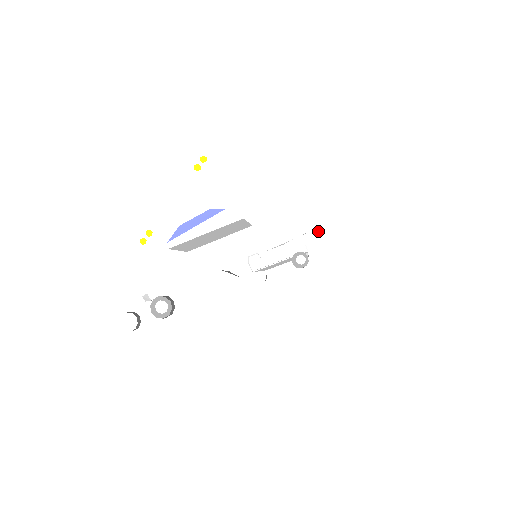
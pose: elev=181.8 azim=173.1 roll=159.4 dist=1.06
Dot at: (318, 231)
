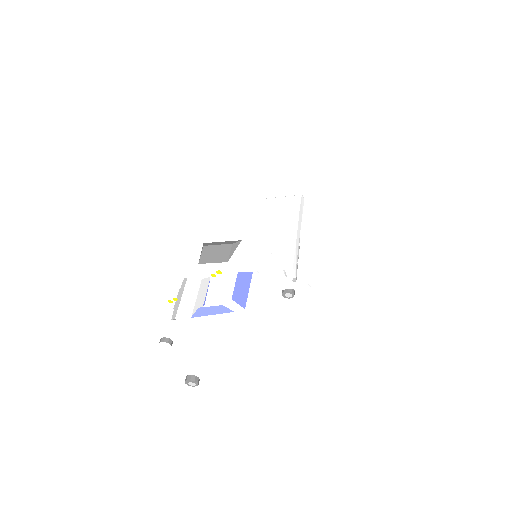
Dot at: (306, 284)
